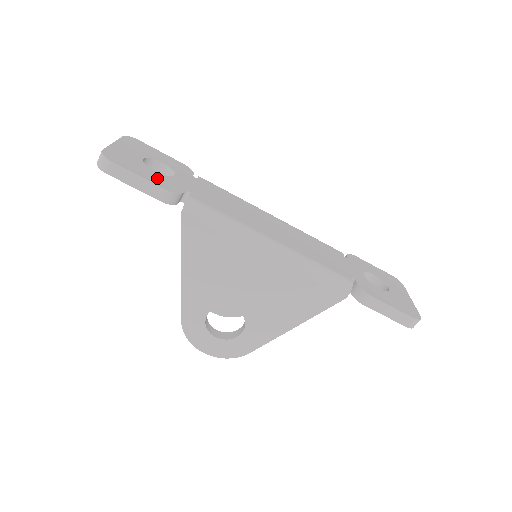
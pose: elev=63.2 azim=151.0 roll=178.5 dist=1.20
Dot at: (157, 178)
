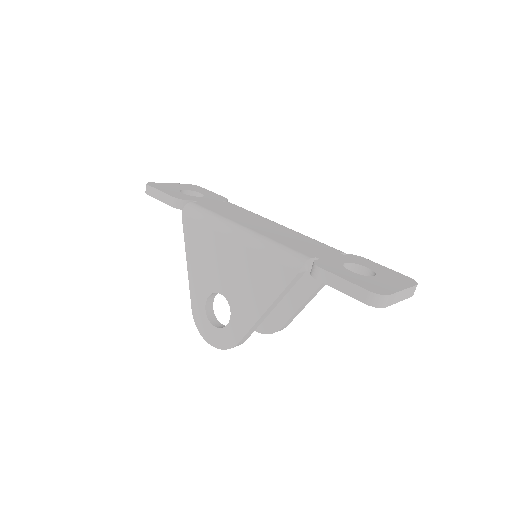
Dot at: (176, 194)
